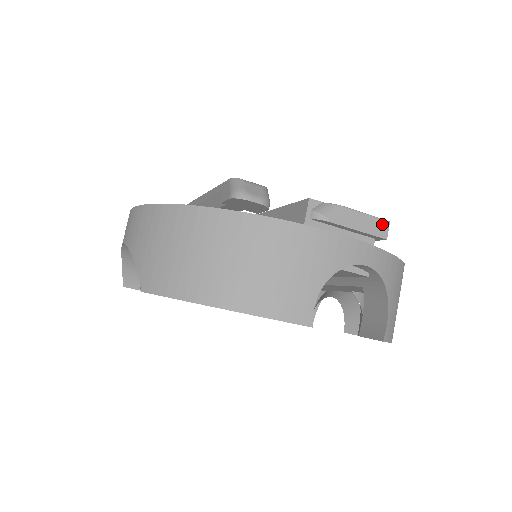
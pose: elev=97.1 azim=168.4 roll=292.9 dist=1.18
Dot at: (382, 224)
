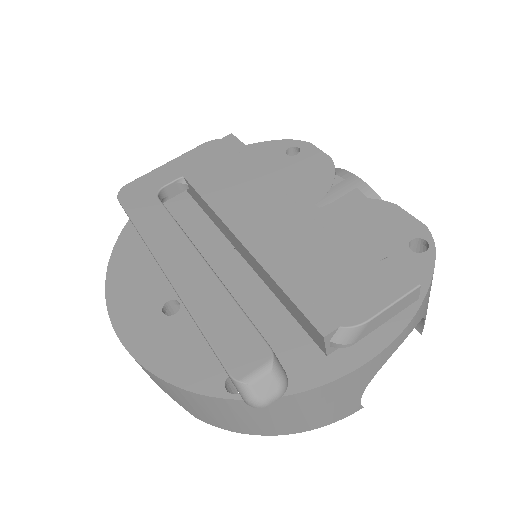
Dot at: (412, 295)
